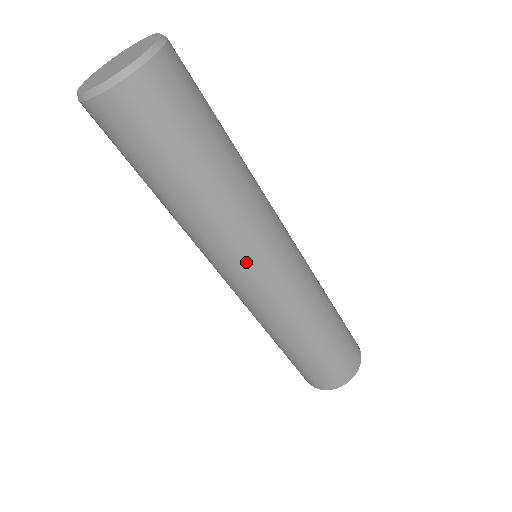
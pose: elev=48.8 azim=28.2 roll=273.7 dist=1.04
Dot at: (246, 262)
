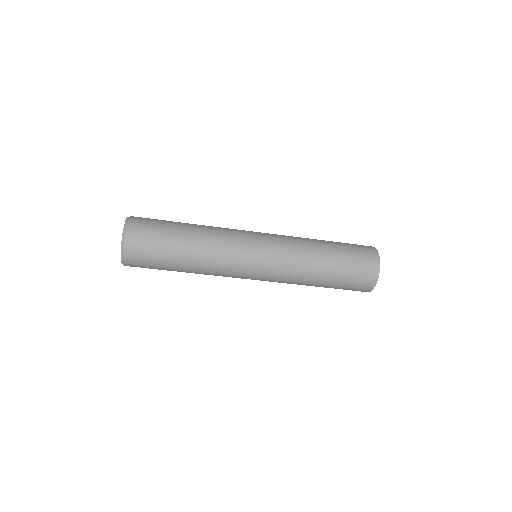
Dot at: occluded
